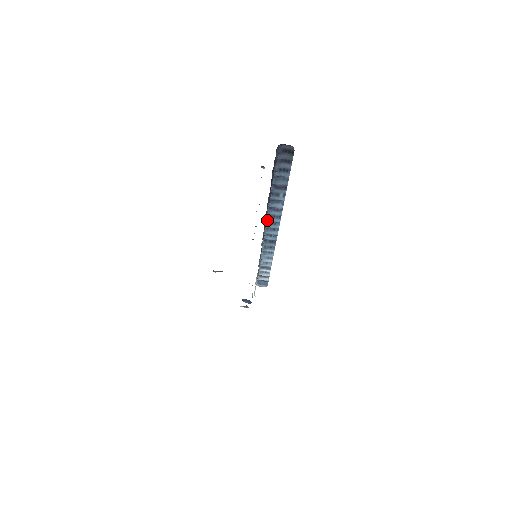
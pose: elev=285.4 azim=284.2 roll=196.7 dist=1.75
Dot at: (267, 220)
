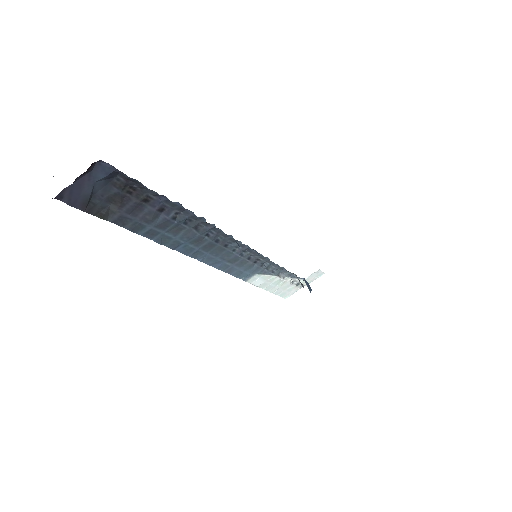
Dot at: occluded
